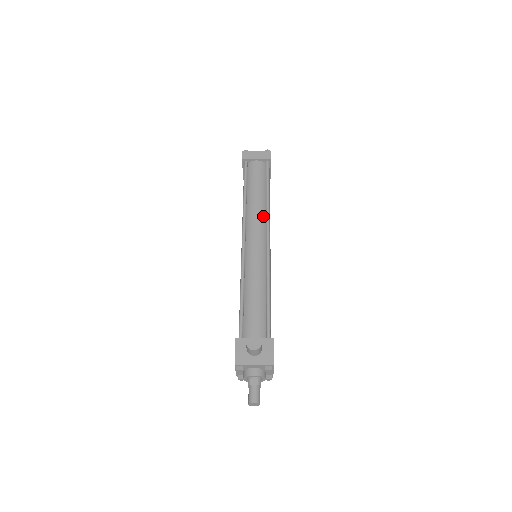
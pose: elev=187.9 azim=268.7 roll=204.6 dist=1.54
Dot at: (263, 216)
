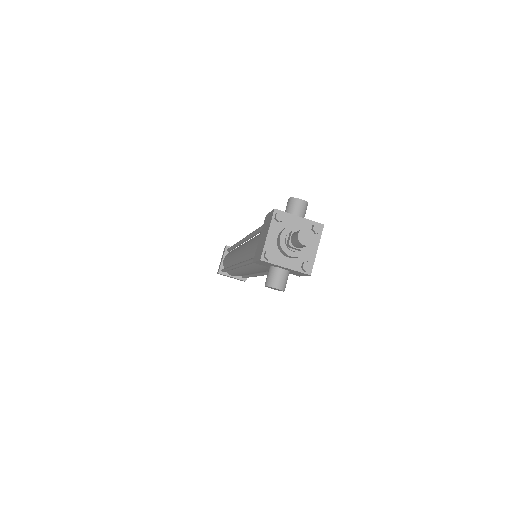
Dot at: occluded
